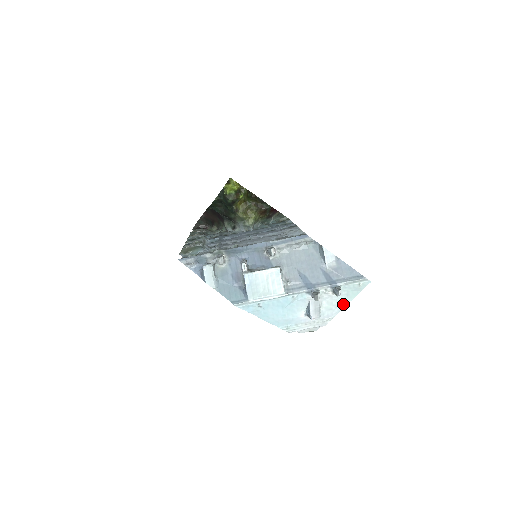
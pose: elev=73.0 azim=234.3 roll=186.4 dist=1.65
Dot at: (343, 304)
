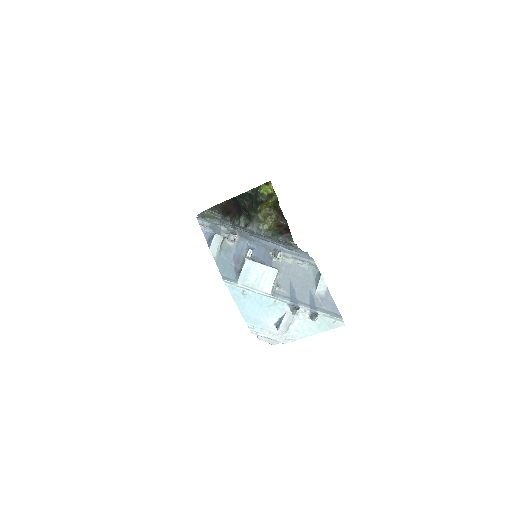
Dot at: (311, 332)
